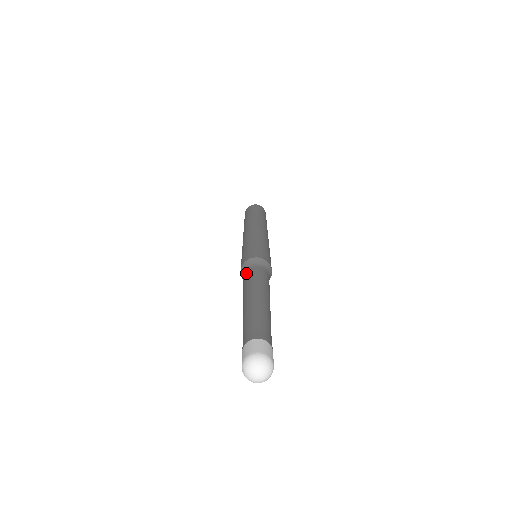
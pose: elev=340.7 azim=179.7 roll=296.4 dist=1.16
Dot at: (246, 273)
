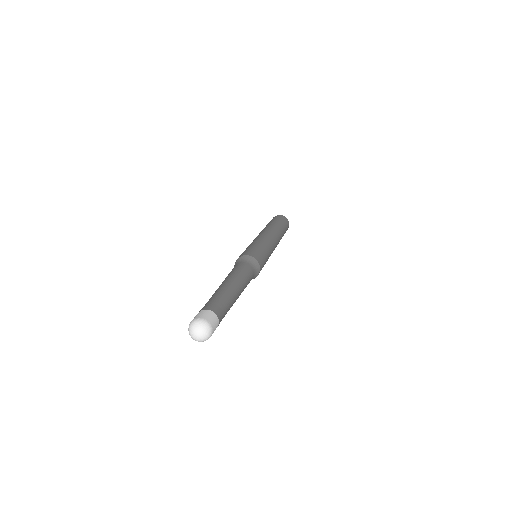
Dot at: occluded
